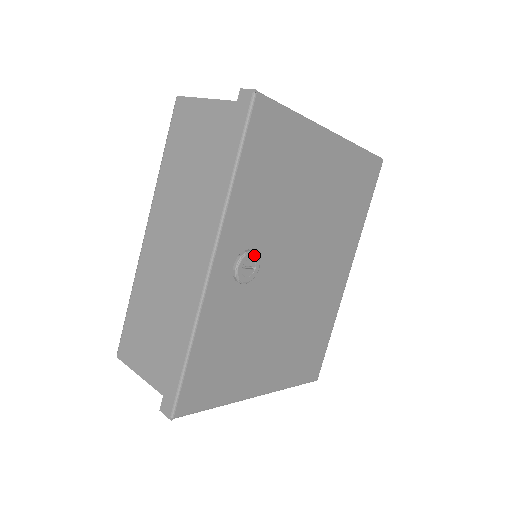
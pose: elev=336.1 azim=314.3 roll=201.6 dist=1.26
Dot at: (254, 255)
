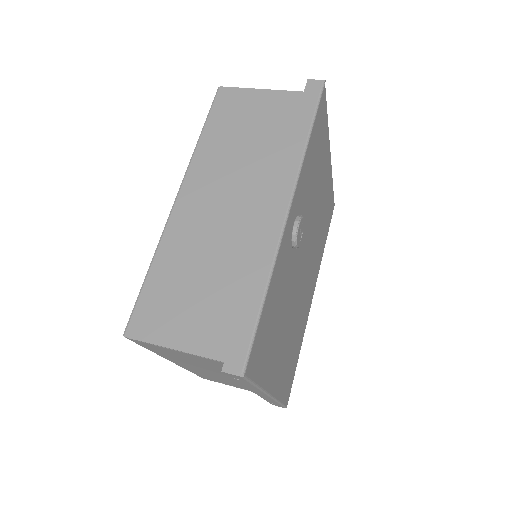
Dot at: (304, 222)
